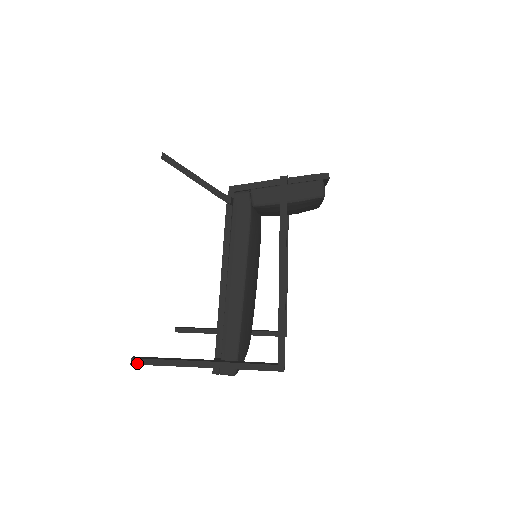
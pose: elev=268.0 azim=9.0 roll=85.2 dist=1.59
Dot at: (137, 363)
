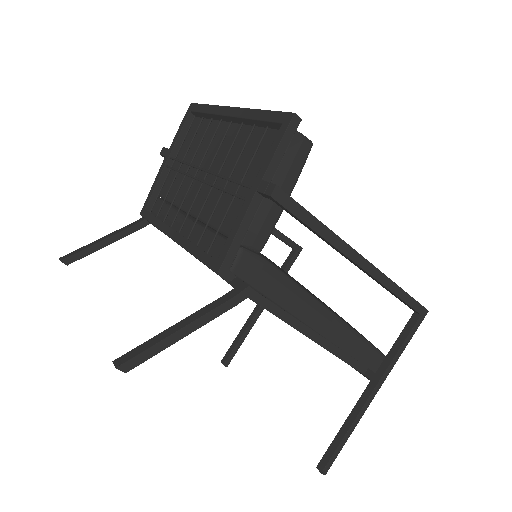
Dot at: (329, 468)
